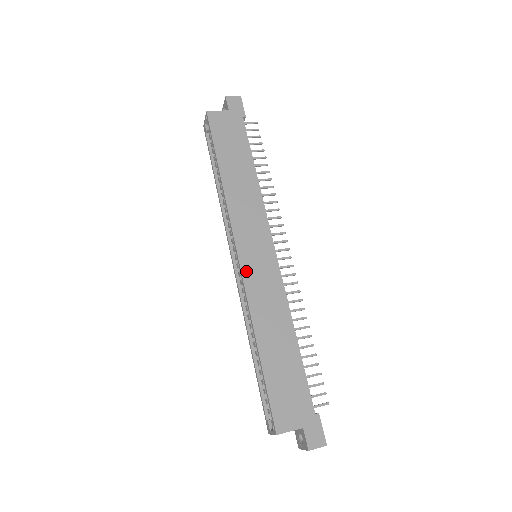
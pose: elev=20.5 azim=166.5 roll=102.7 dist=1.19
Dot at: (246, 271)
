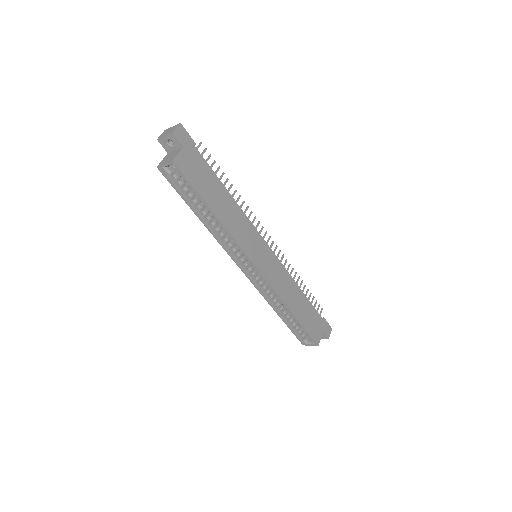
Dot at: (266, 274)
